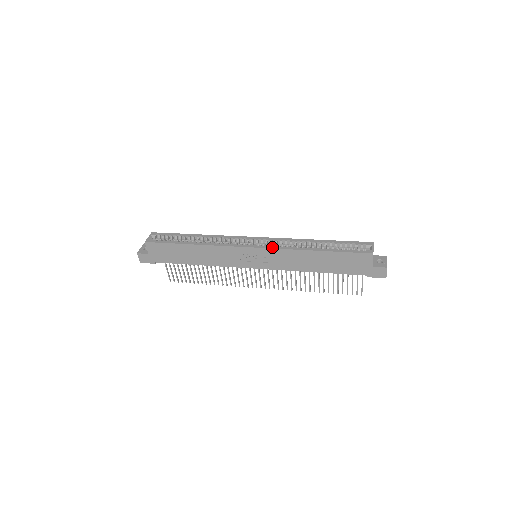
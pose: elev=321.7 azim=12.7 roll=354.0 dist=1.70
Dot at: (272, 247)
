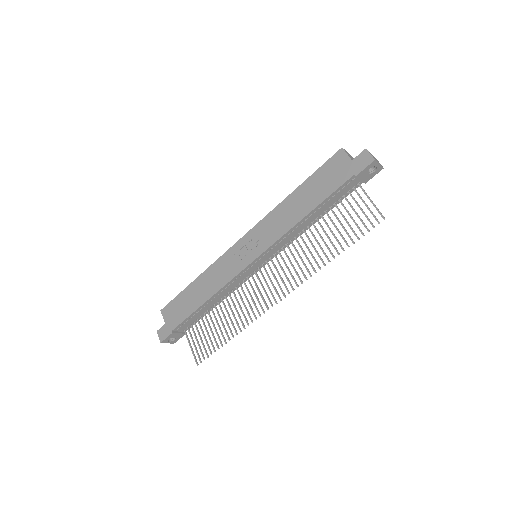
Dot at: (258, 224)
